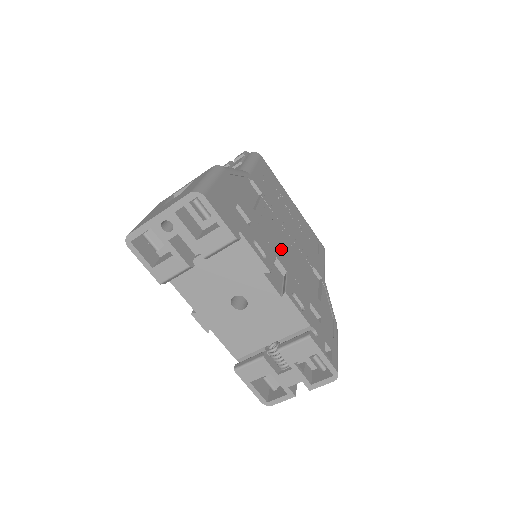
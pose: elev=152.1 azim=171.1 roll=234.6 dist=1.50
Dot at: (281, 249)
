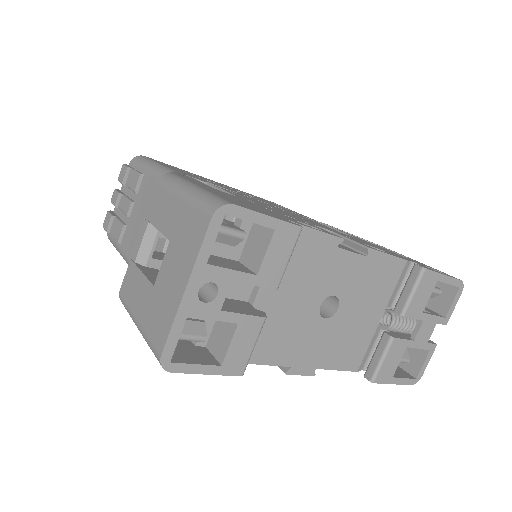
Dot at: (295, 217)
